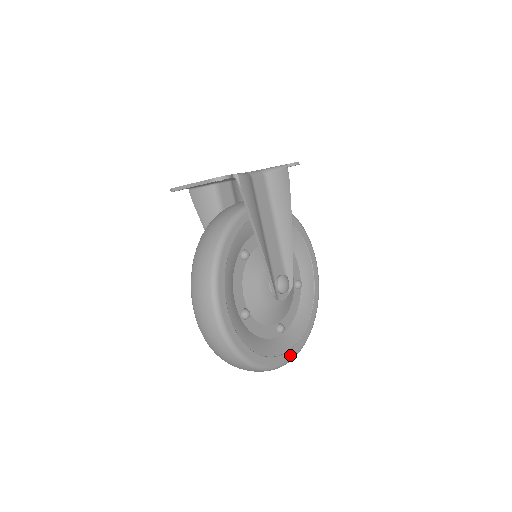
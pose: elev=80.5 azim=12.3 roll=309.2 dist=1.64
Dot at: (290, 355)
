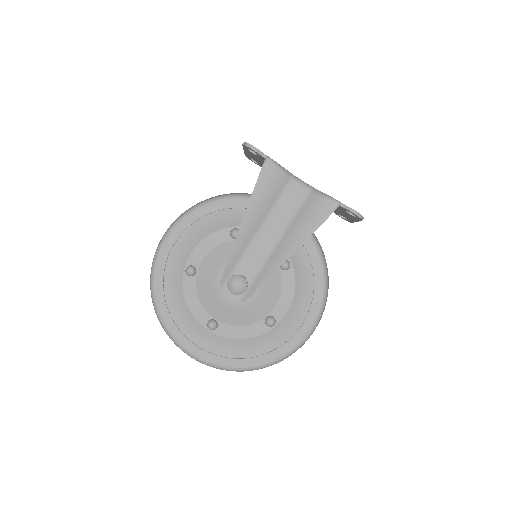
Dot at: (195, 351)
